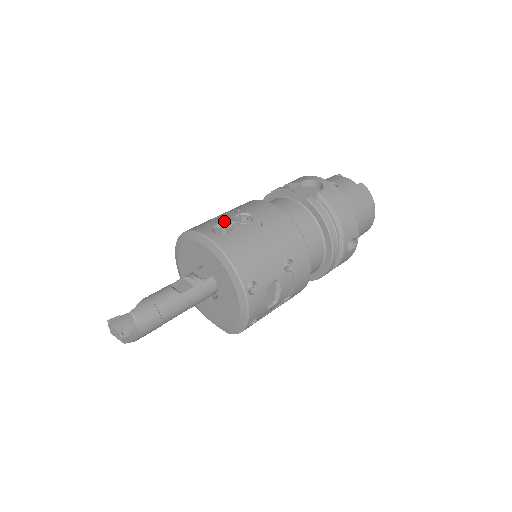
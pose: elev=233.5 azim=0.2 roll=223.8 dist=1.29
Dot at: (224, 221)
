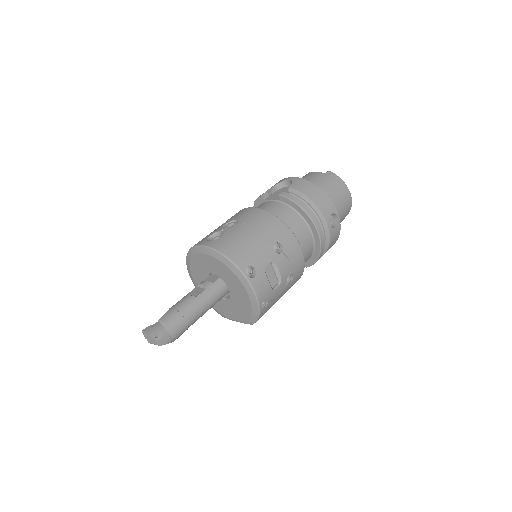
Dot at: (215, 232)
